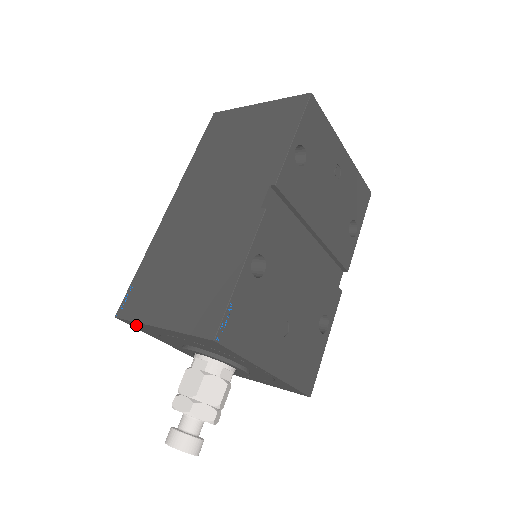
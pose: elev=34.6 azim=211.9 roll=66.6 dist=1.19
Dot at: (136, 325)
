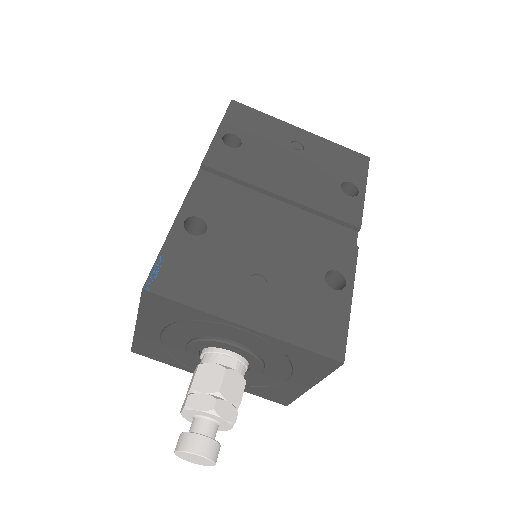
Dot at: (146, 350)
